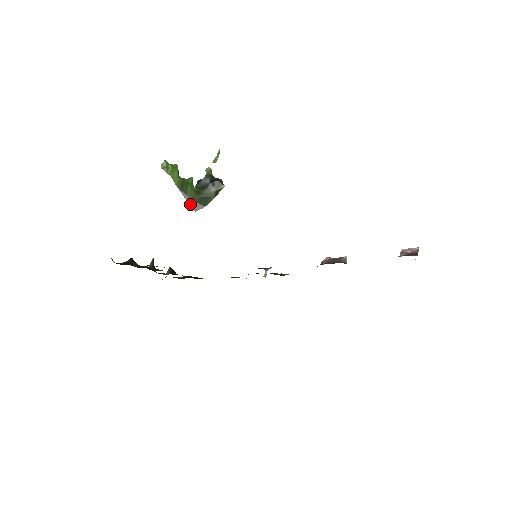
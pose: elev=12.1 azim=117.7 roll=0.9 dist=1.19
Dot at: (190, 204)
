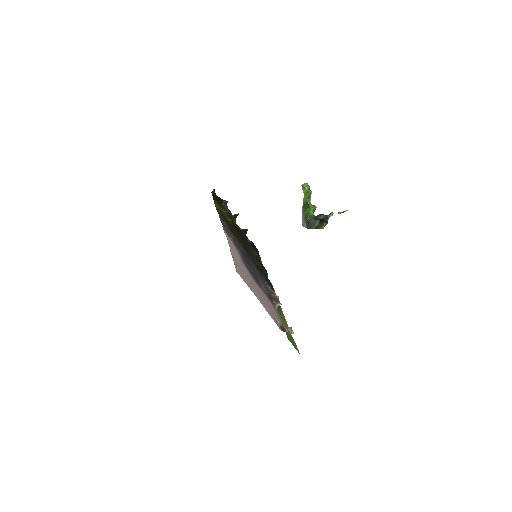
Dot at: (303, 219)
